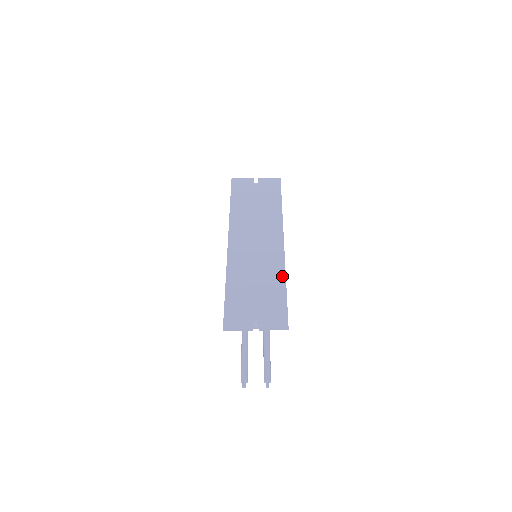
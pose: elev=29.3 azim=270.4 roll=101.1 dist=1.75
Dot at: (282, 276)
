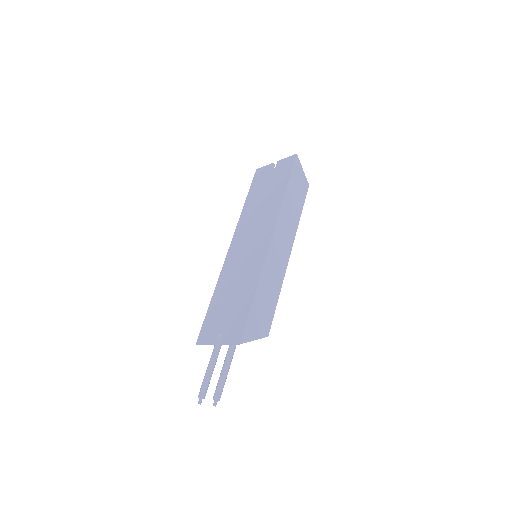
Dot at: (256, 280)
